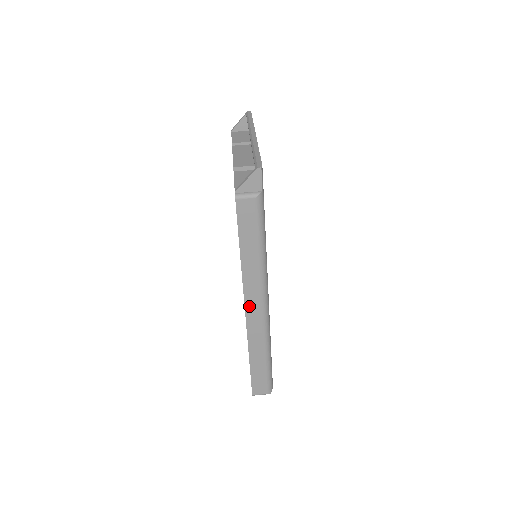
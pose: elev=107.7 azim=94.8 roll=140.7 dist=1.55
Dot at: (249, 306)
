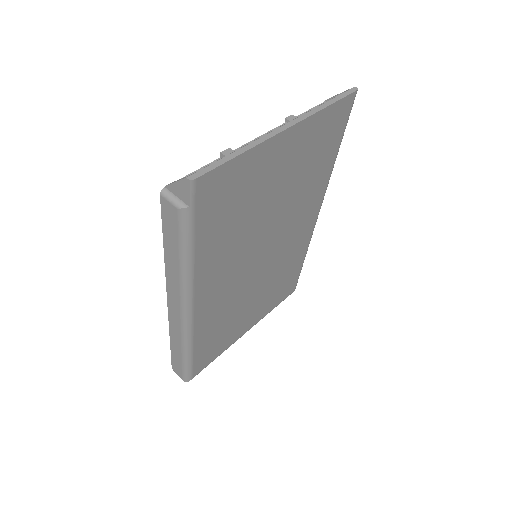
Dot at: (171, 302)
